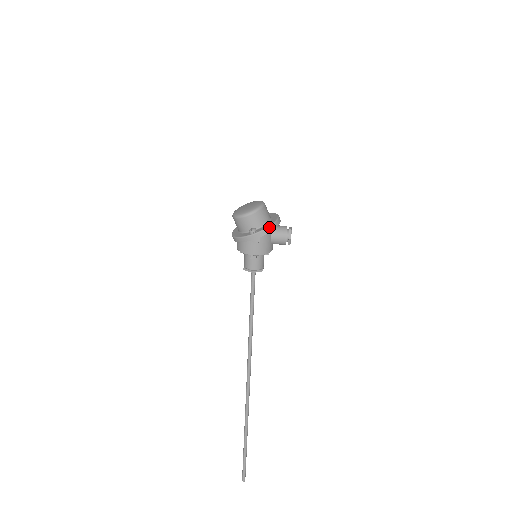
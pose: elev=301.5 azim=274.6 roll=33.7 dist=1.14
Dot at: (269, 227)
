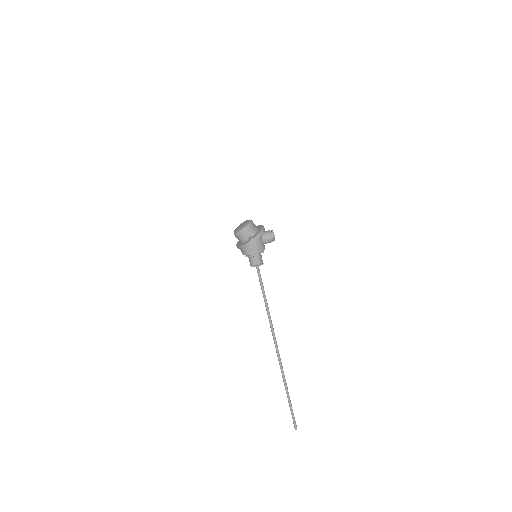
Dot at: (260, 233)
